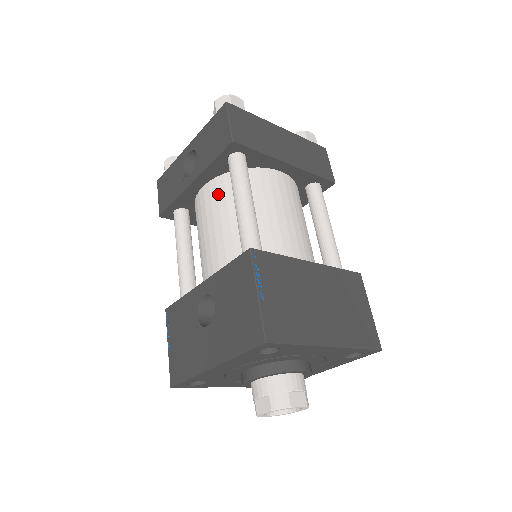
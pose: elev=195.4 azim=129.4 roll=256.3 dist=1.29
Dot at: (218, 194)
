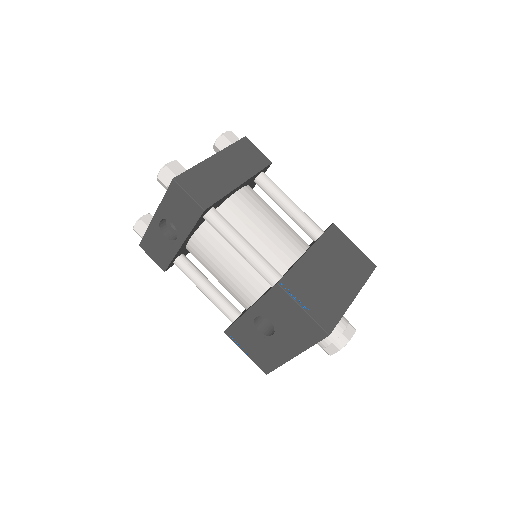
Dot at: (209, 242)
